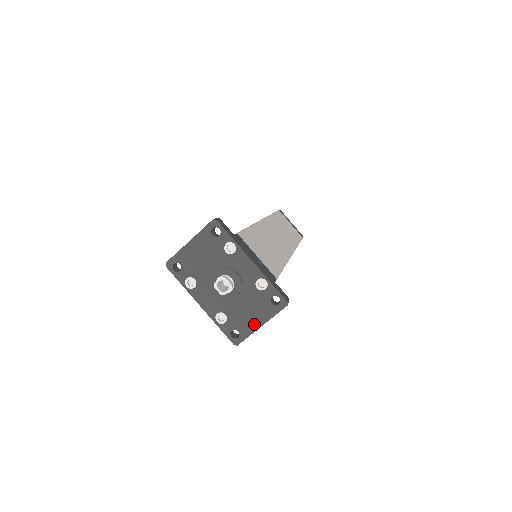
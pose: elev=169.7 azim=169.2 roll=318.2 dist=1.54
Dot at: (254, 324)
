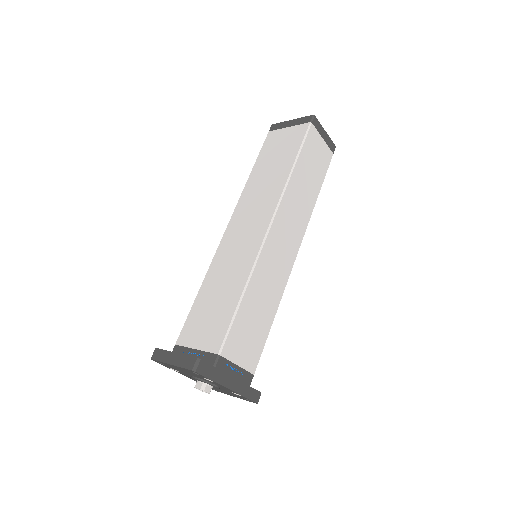
Dot at: occluded
